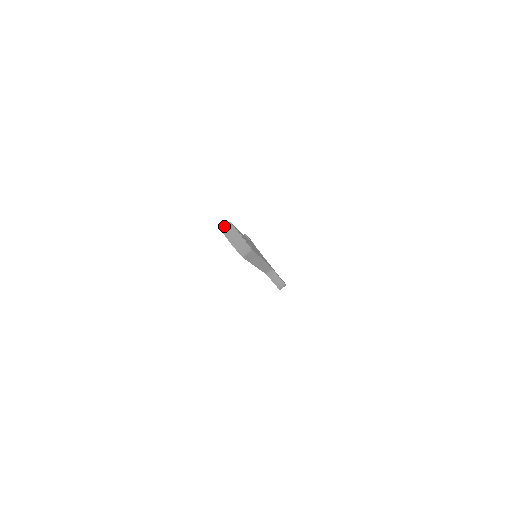
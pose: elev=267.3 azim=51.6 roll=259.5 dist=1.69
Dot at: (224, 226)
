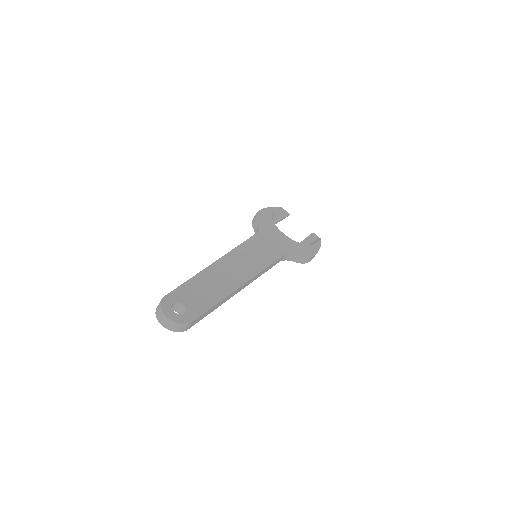
Dot at: (157, 306)
